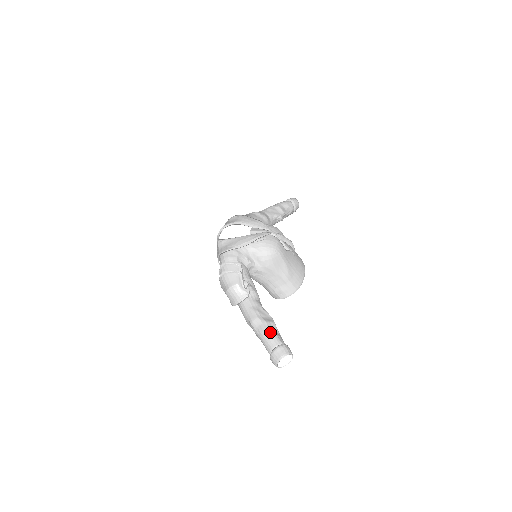
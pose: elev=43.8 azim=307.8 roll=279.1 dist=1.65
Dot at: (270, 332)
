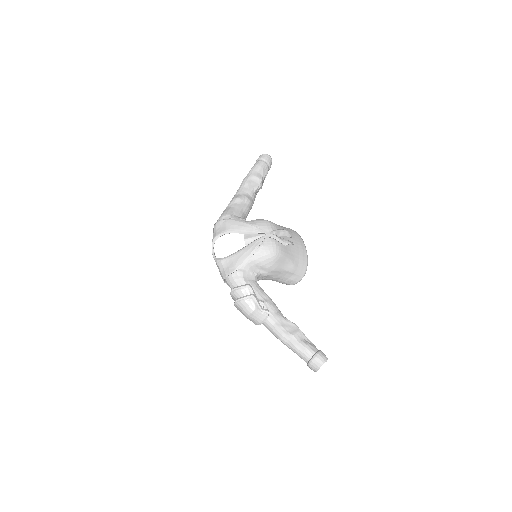
Dot at: (301, 345)
